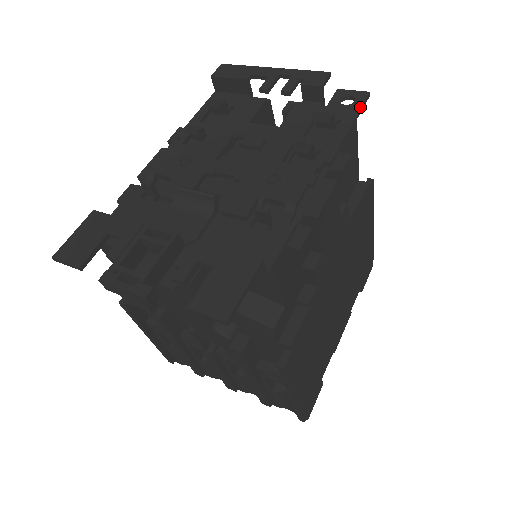
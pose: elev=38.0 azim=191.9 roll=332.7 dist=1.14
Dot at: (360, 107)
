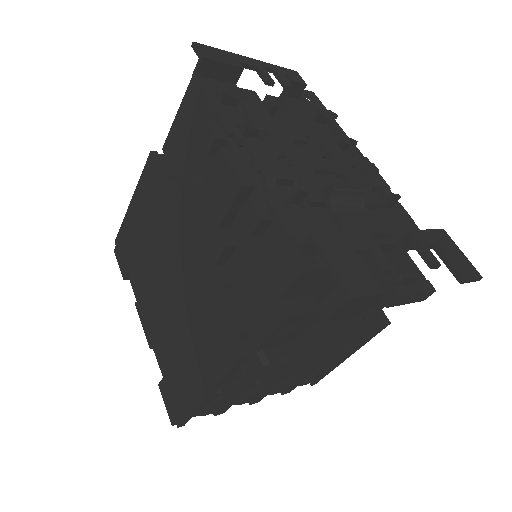
Dot at: (323, 105)
